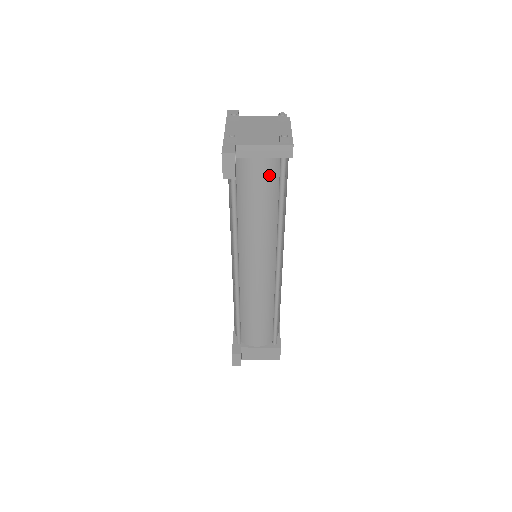
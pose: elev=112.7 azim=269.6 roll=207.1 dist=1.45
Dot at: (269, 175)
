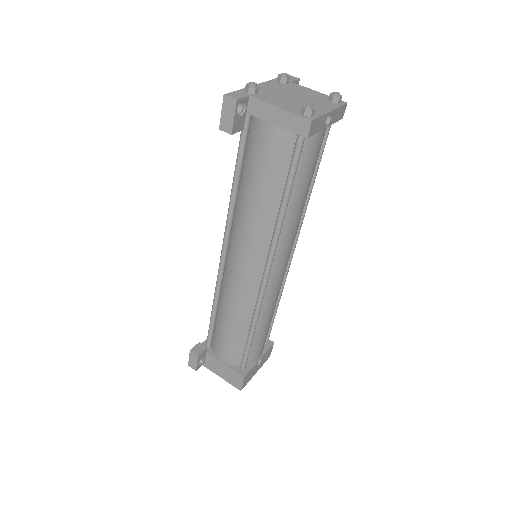
Dot at: (279, 151)
